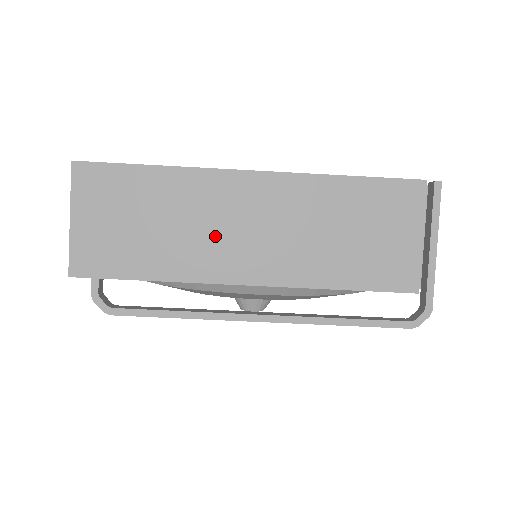
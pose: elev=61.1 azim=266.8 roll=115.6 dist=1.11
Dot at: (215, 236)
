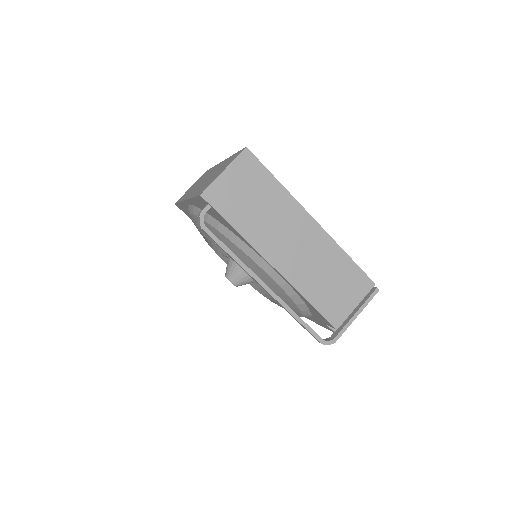
Dot at: (278, 234)
